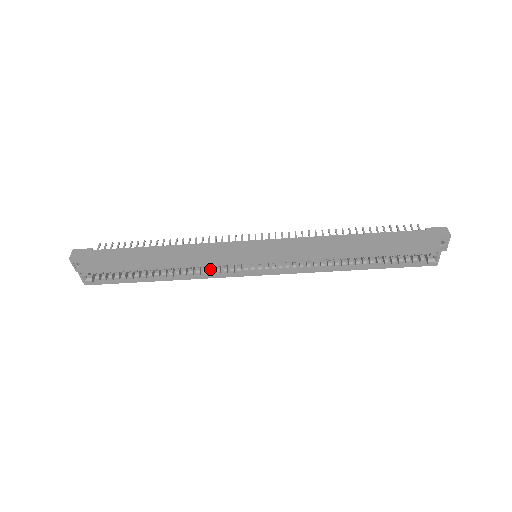
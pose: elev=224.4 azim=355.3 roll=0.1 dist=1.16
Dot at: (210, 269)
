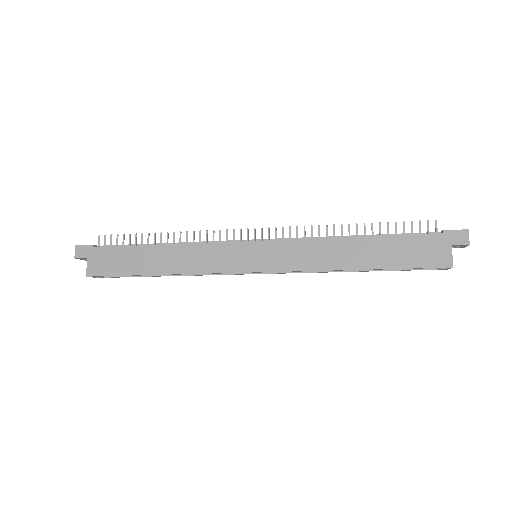
Dot at: occluded
